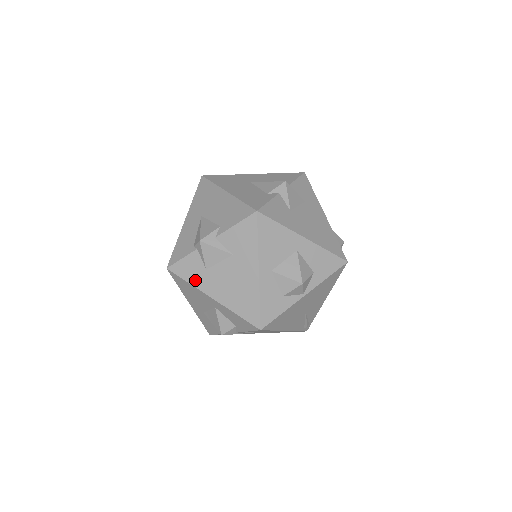
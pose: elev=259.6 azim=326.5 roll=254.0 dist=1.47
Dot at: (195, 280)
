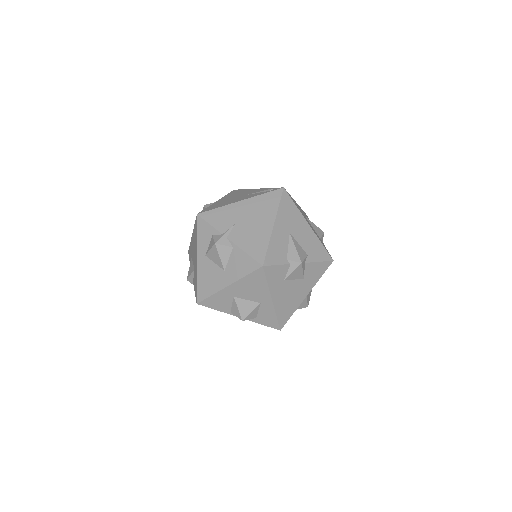
Dot at: (273, 284)
